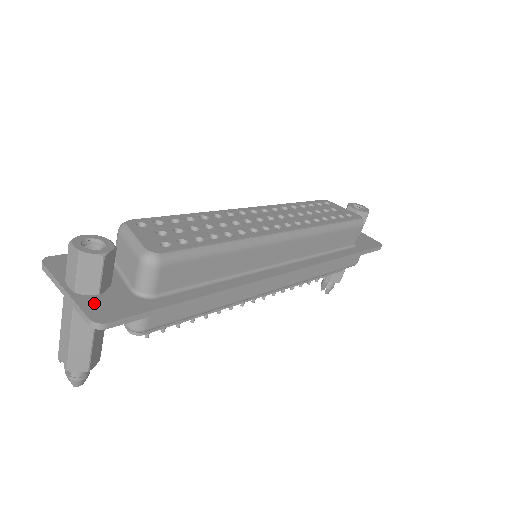
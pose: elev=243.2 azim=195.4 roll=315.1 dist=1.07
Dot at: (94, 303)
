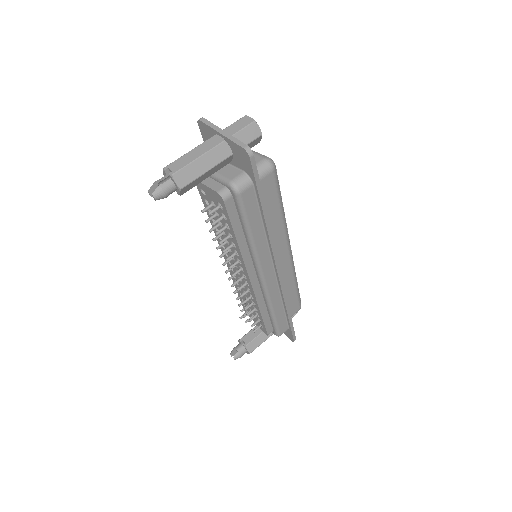
Dot at: occluded
